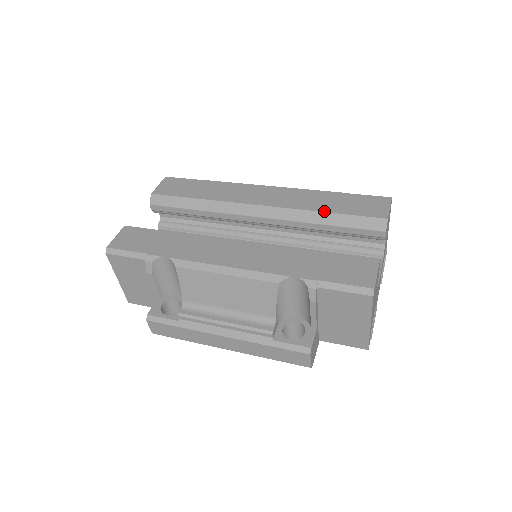
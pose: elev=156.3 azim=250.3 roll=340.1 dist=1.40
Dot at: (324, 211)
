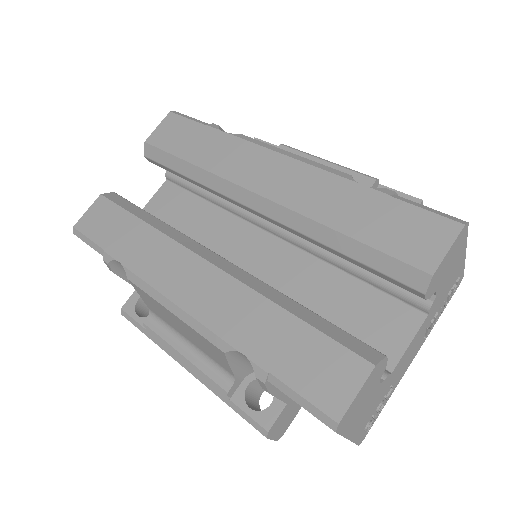
Dot at: (338, 230)
